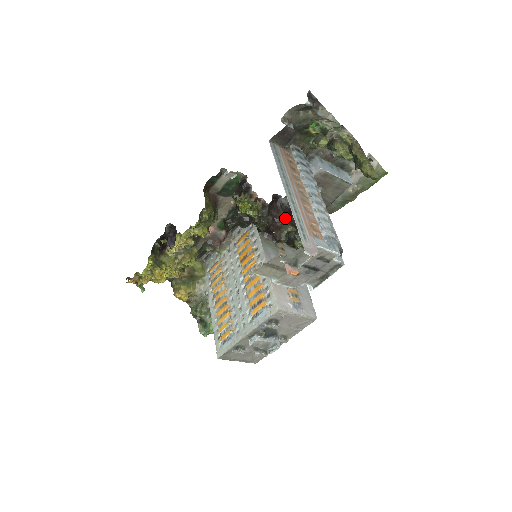
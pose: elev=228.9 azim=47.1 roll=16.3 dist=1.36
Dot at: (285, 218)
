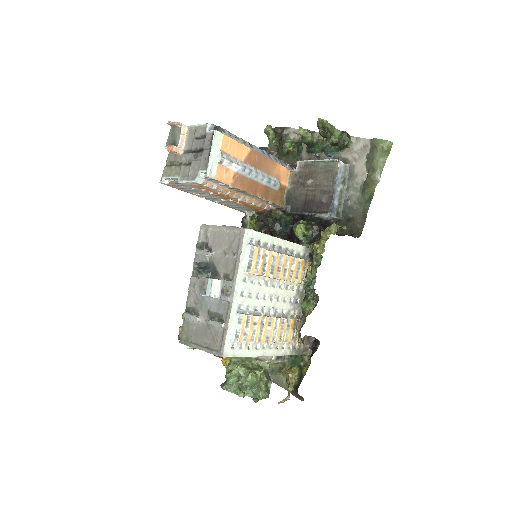
Dot at: occluded
